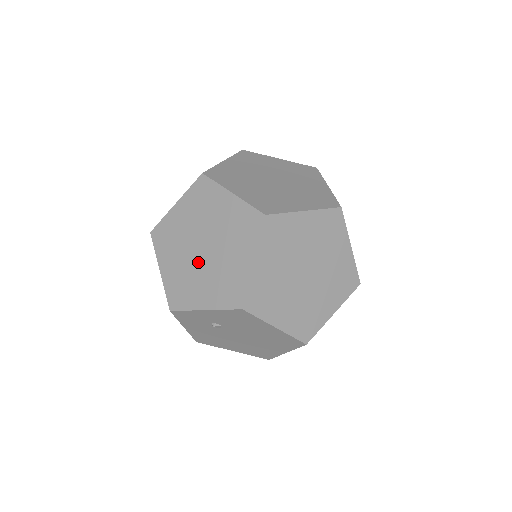
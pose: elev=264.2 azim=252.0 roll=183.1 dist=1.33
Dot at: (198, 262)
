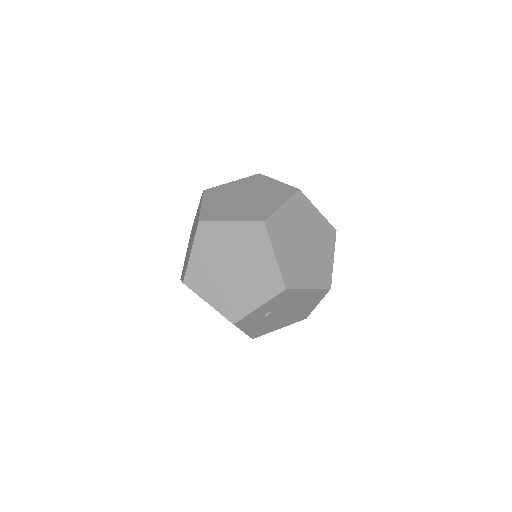
Dot at: (234, 280)
